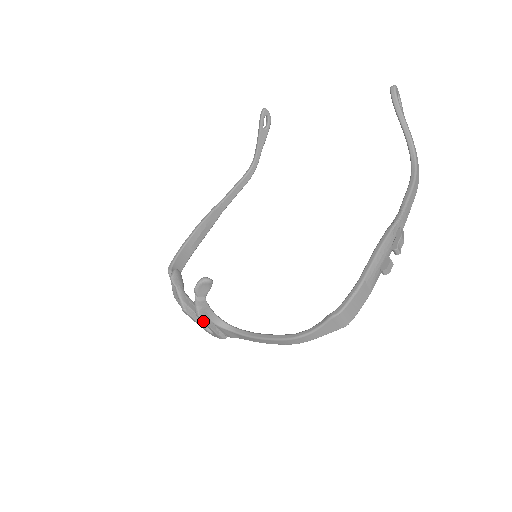
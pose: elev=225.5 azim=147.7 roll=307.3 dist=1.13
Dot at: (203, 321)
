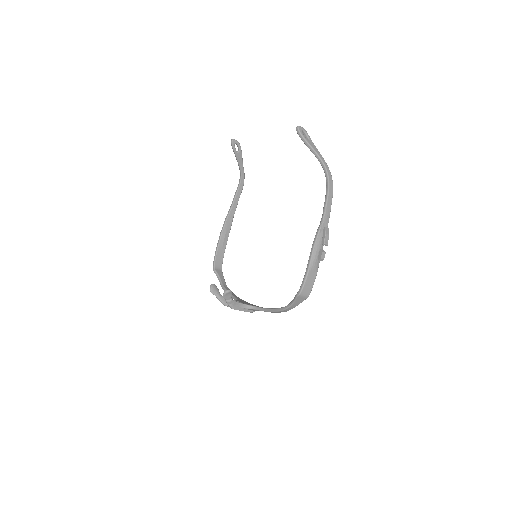
Dot at: occluded
